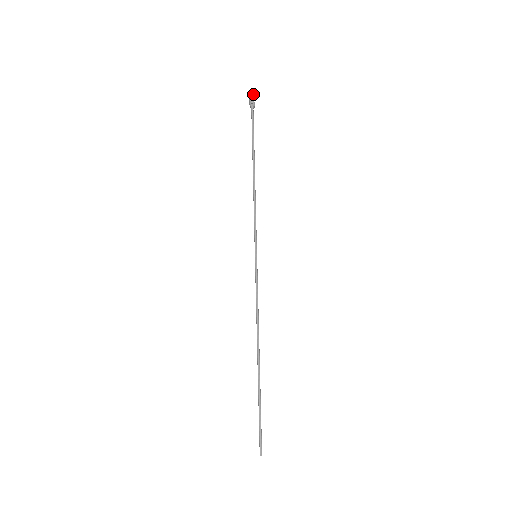
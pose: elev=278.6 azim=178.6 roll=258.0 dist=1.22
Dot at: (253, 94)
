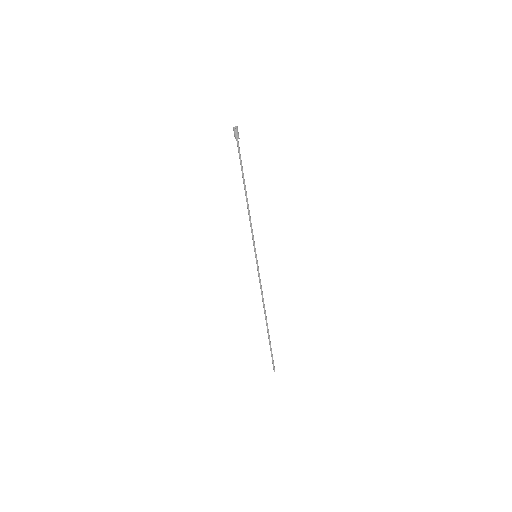
Dot at: occluded
